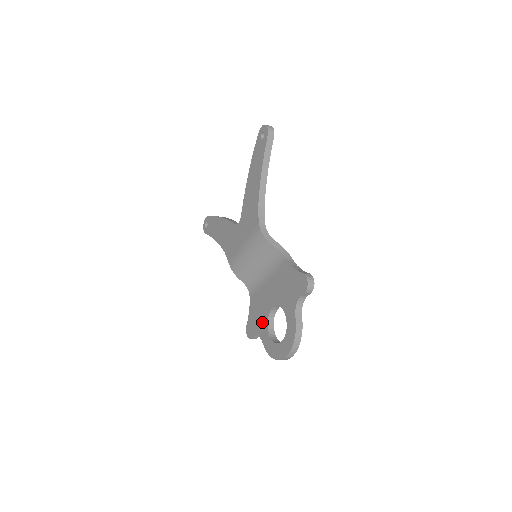
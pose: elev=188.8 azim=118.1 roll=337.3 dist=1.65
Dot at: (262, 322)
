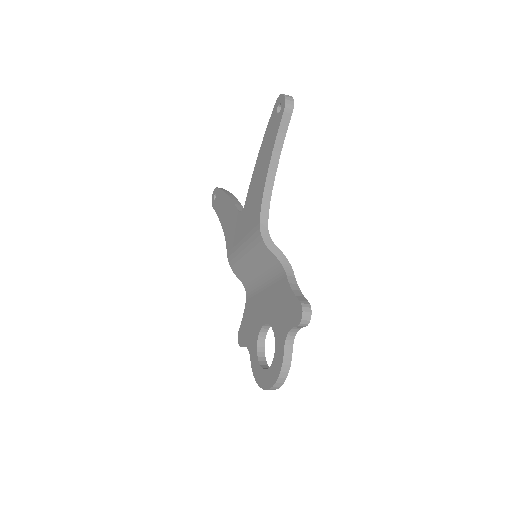
Dot at: (253, 335)
